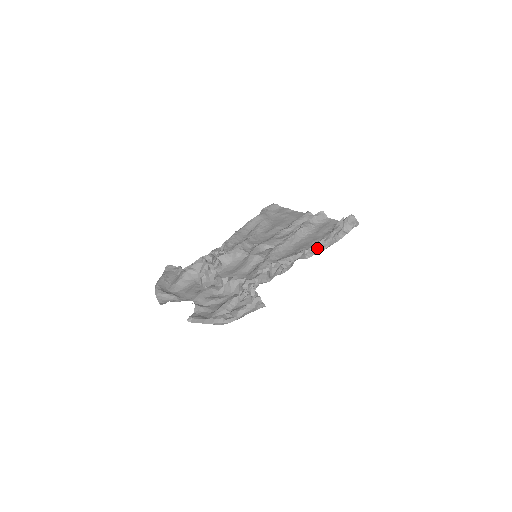
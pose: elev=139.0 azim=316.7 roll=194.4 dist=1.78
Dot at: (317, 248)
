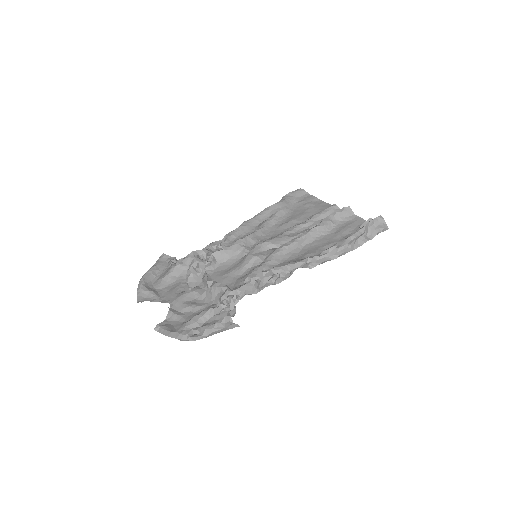
Dot at: (326, 256)
